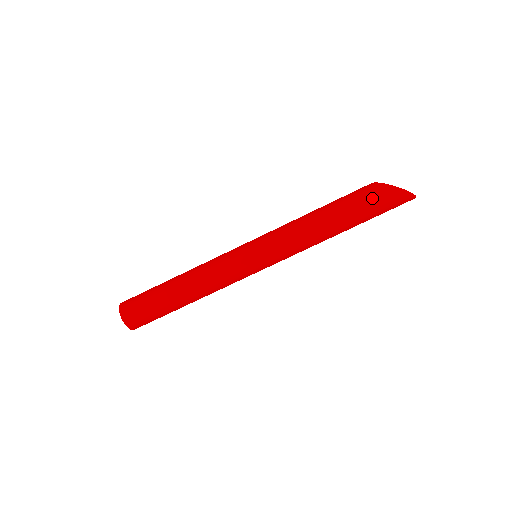
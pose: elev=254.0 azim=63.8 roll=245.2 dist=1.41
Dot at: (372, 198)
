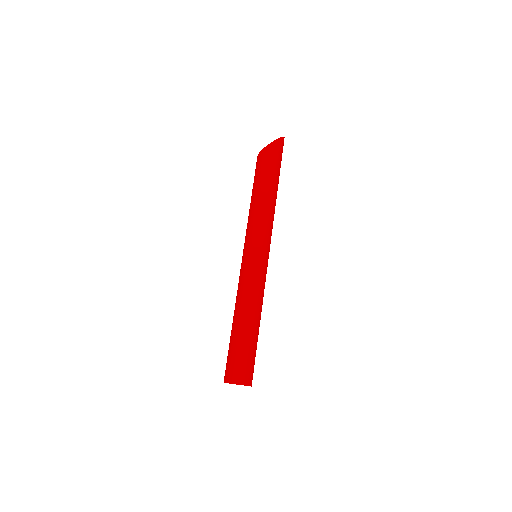
Dot at: (272, 158)
